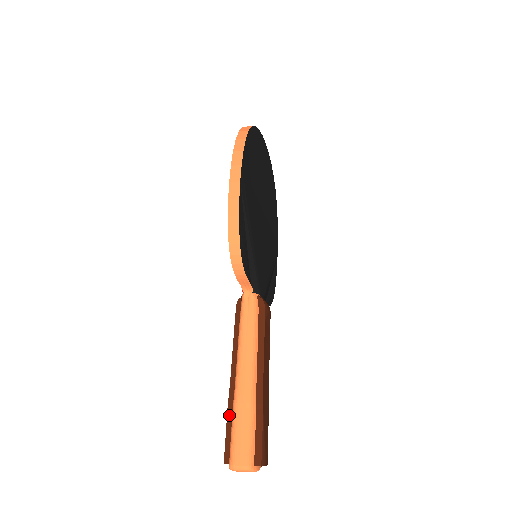
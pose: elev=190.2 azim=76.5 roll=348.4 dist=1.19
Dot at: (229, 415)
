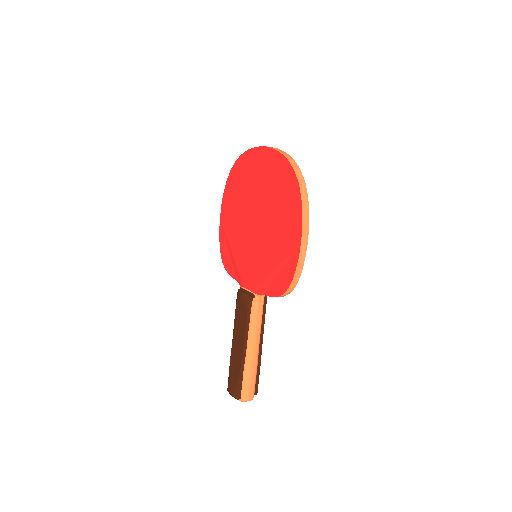
Dot at: (242, 373)
